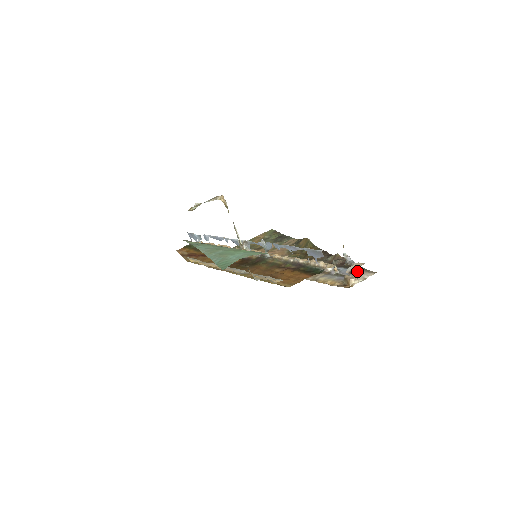
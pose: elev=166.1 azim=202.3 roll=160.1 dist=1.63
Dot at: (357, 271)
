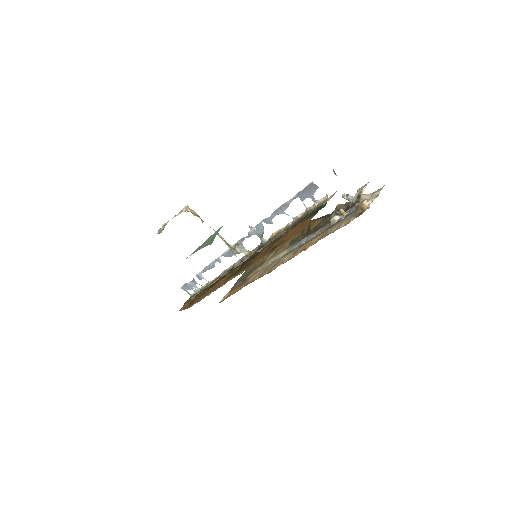
Dot at: (365, 195)
